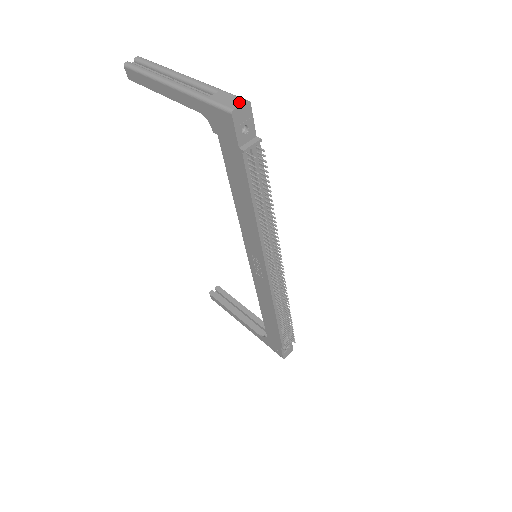
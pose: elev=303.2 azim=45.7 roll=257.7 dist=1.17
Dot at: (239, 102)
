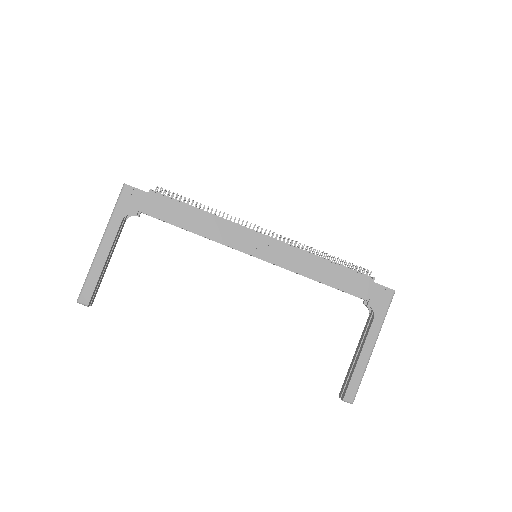
Dot at: occluded
